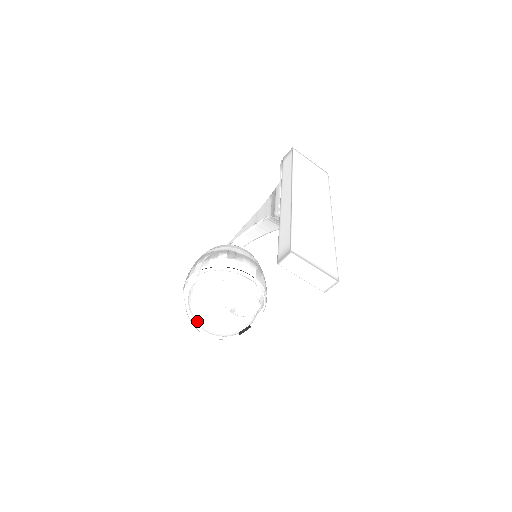
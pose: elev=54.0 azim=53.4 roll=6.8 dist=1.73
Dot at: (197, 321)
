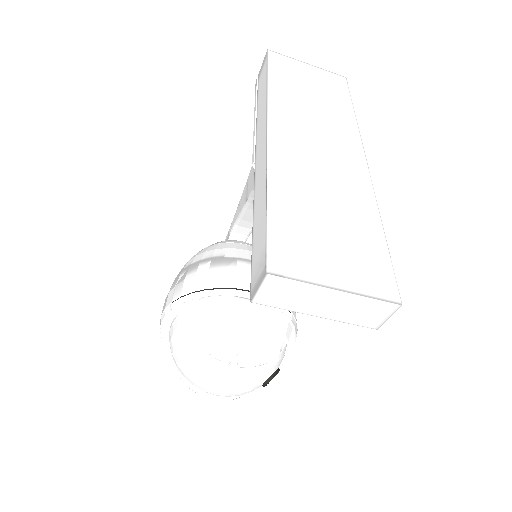
Dot at: occluded
